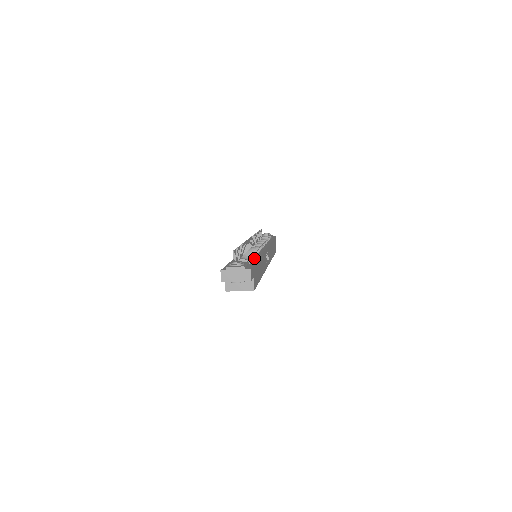
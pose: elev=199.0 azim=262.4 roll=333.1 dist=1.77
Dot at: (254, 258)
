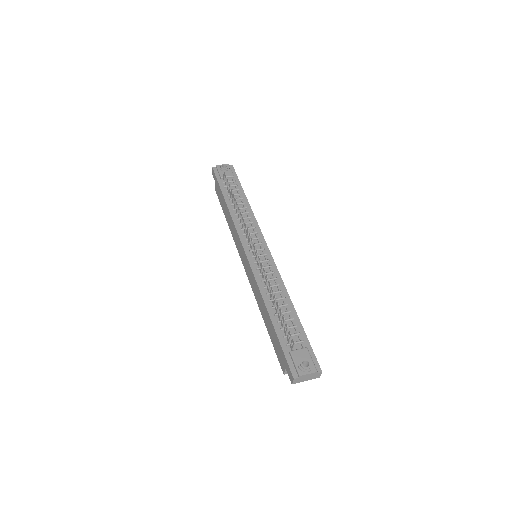
Dot at: (291, 312)
